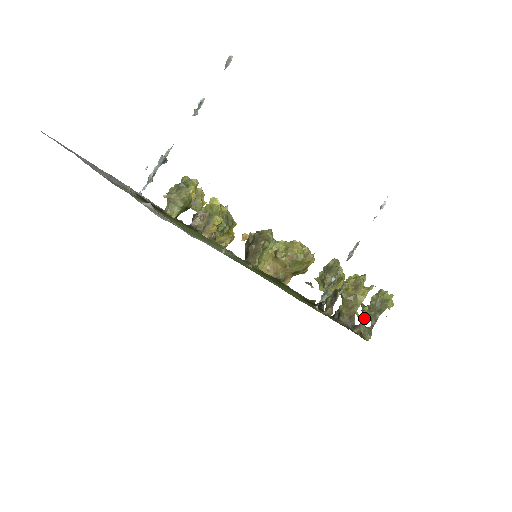
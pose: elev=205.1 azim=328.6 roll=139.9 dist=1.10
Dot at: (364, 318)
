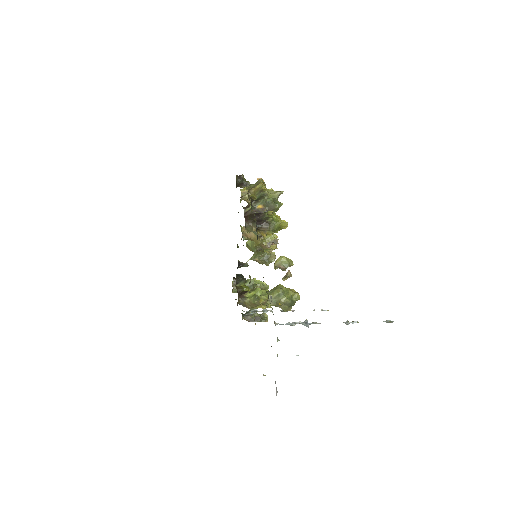
Dot at: occluded
